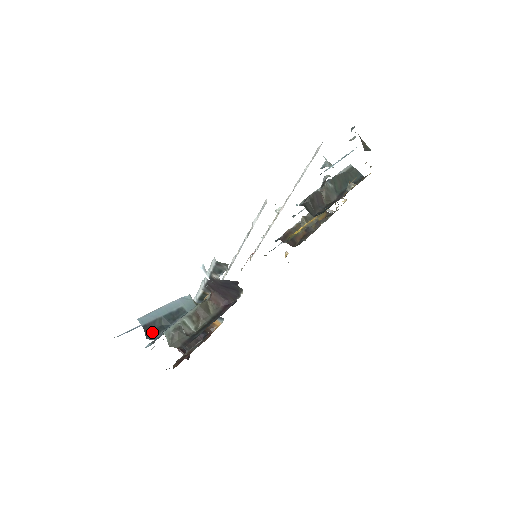
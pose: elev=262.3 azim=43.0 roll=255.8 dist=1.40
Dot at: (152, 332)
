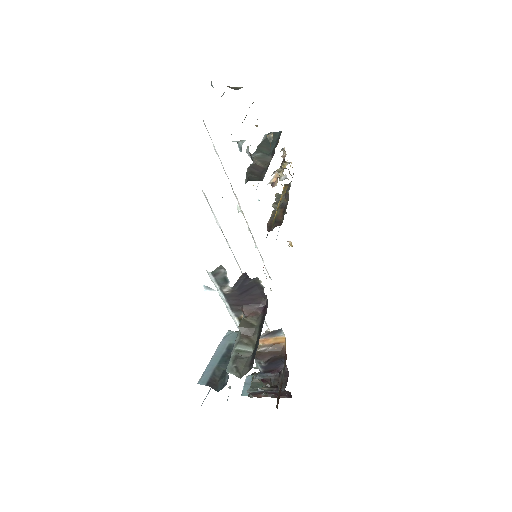
Dot at: (219, 383)
